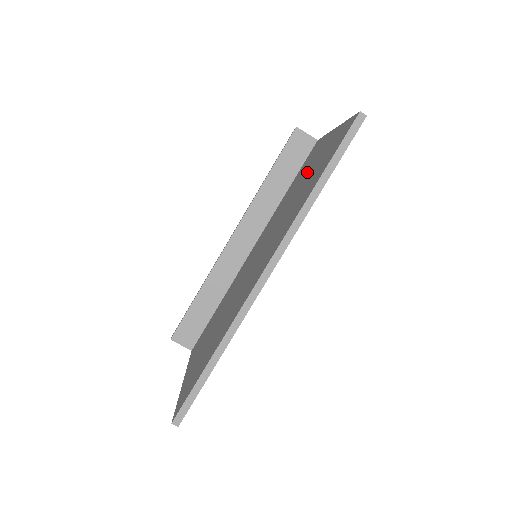
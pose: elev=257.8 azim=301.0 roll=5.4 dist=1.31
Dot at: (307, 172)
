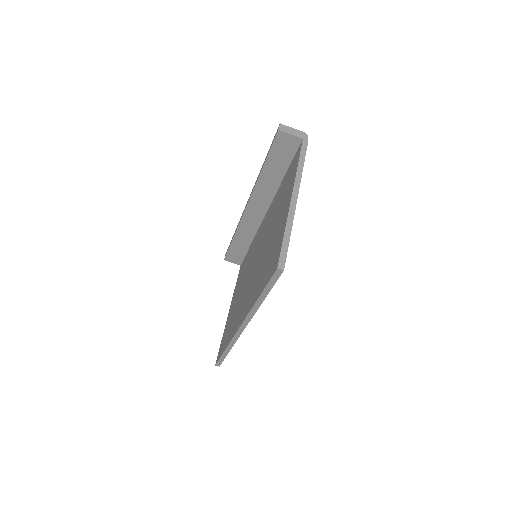
Dot at: (277, 219)
